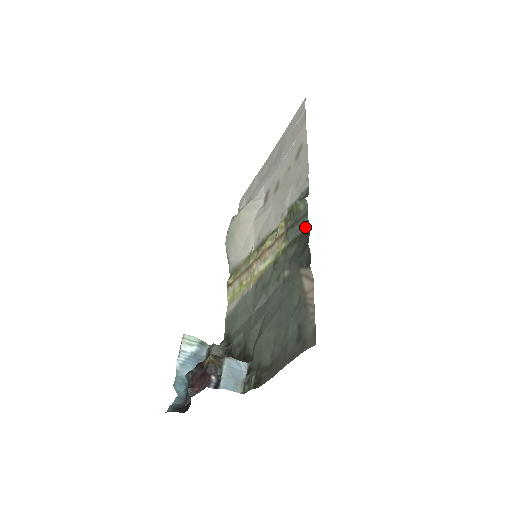
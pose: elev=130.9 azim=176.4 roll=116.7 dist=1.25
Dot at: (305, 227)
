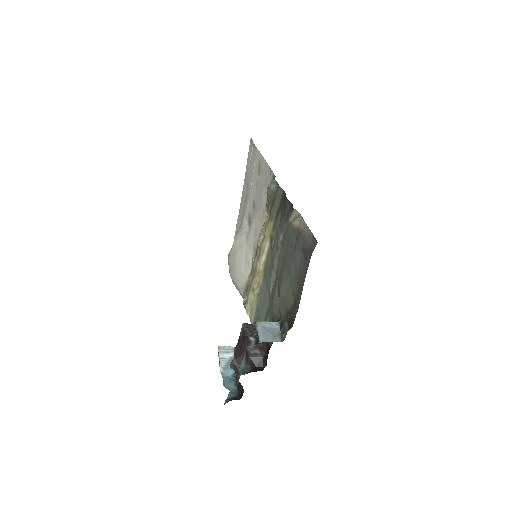
Dot at: (281, 195)
